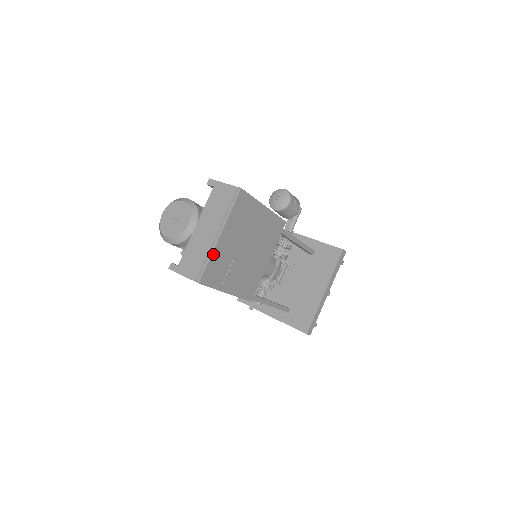
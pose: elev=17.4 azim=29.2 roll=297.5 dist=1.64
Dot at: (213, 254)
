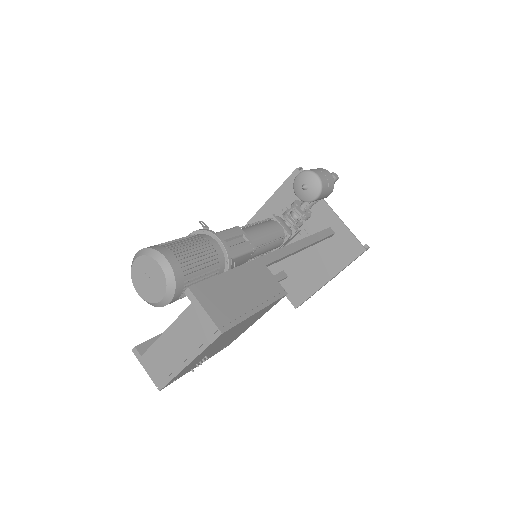
Dot at: (178, 374)
